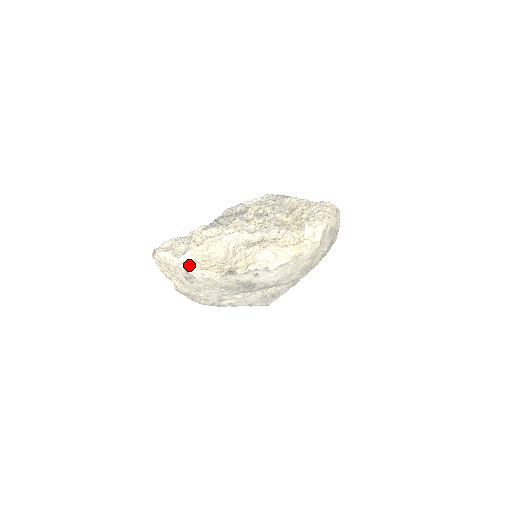
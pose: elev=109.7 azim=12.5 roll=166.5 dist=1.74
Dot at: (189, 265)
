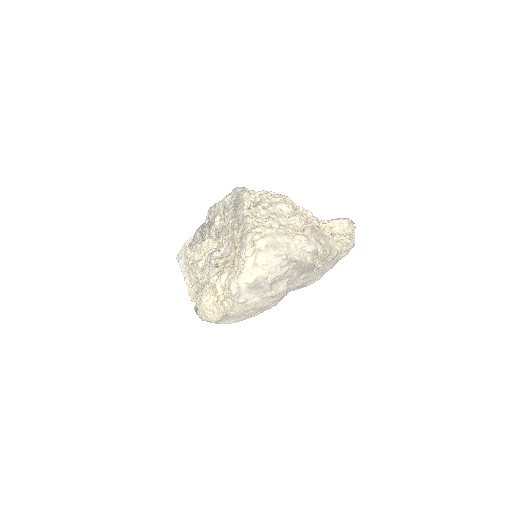
Dot at: occluded
